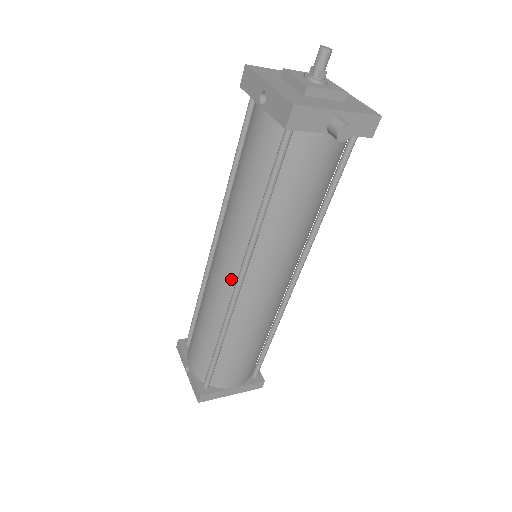
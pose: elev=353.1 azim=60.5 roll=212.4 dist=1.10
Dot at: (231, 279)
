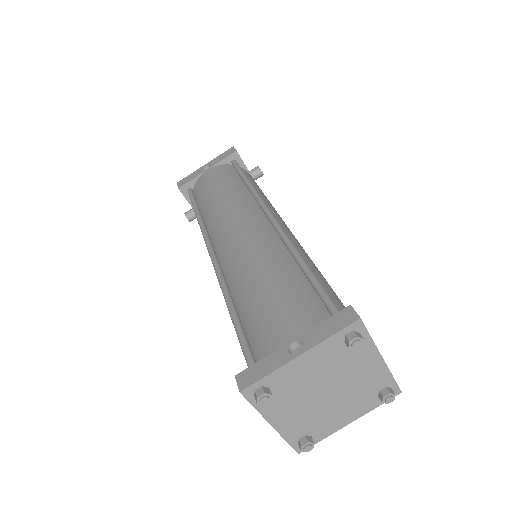
Dot at: (260, 221)
